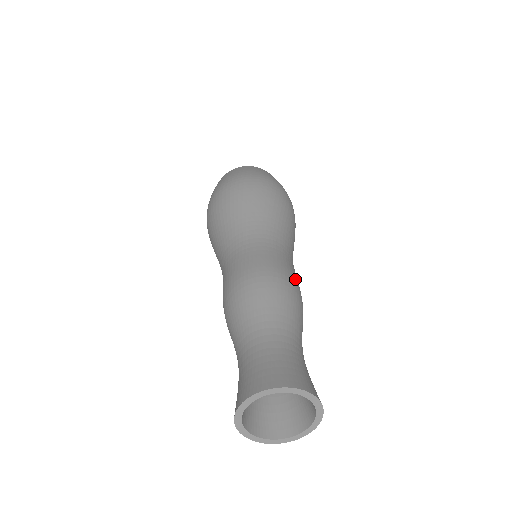
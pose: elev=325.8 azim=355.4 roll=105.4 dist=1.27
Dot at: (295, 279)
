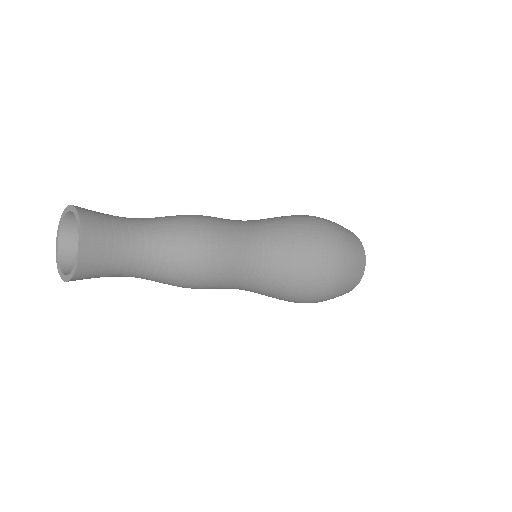
Dot at: (224, 241)
